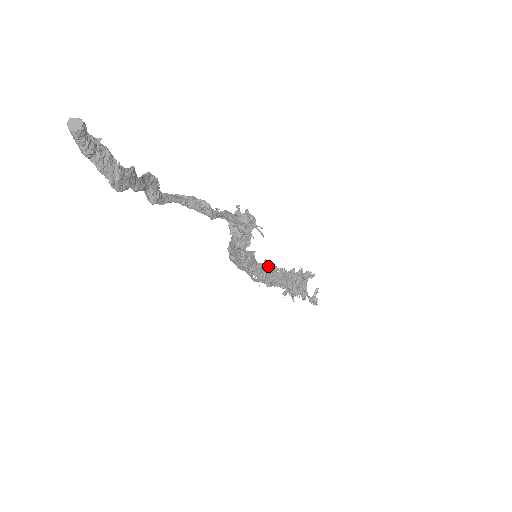
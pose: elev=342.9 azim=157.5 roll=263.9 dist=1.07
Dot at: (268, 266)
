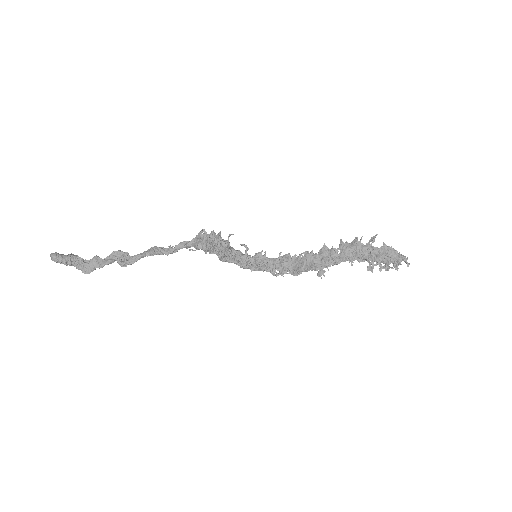
Dot at: occluded
